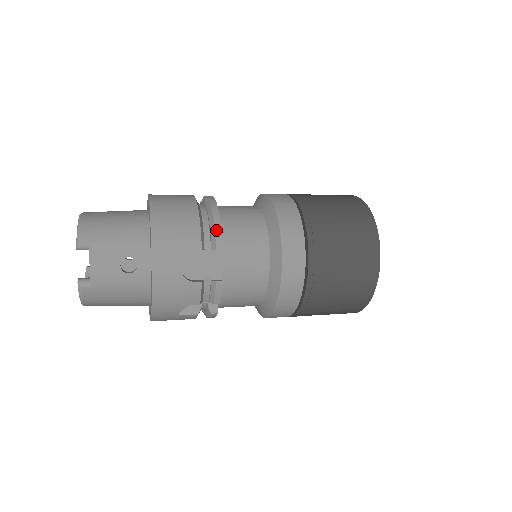
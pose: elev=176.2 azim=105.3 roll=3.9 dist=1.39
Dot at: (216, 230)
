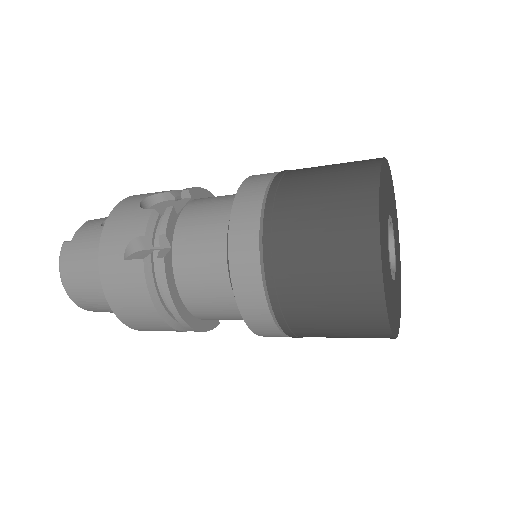
Dot at: occluded
